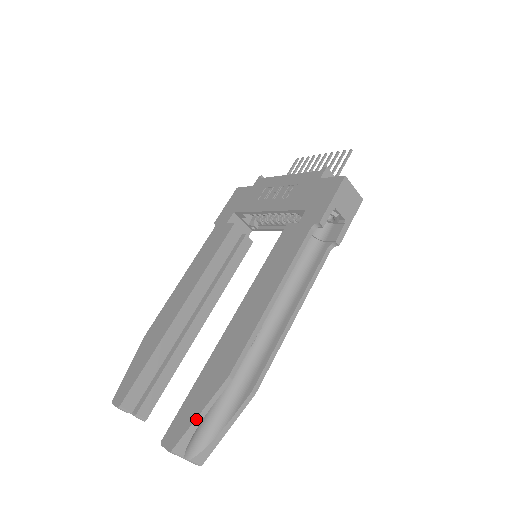
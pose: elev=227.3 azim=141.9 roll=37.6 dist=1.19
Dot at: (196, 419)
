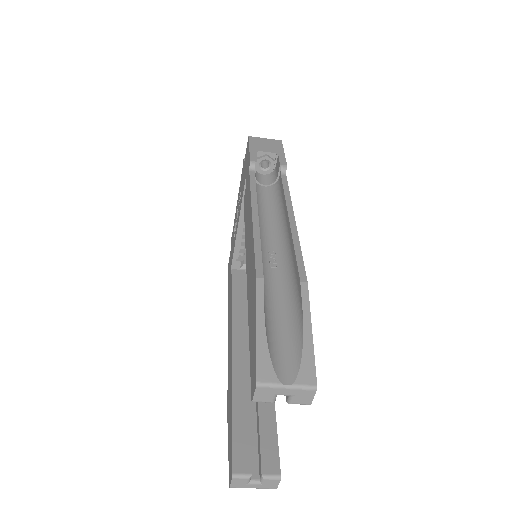
Dot at: (257, 334)
